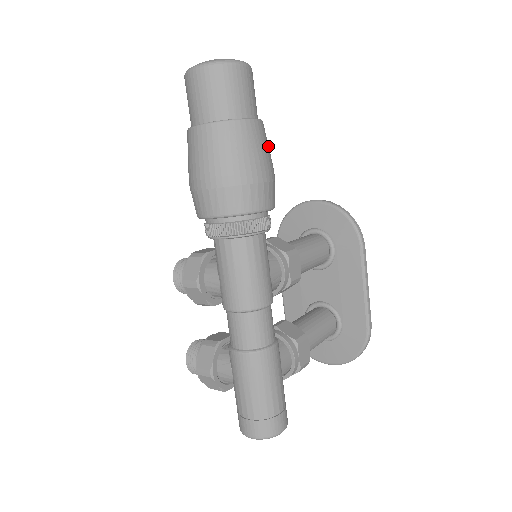
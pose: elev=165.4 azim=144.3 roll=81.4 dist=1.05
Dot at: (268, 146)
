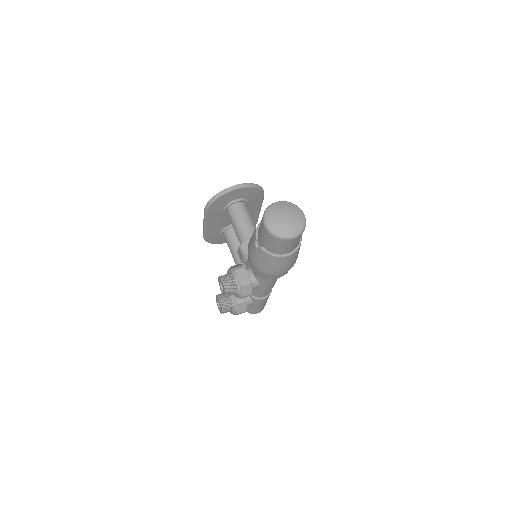
Dot at: occluded
